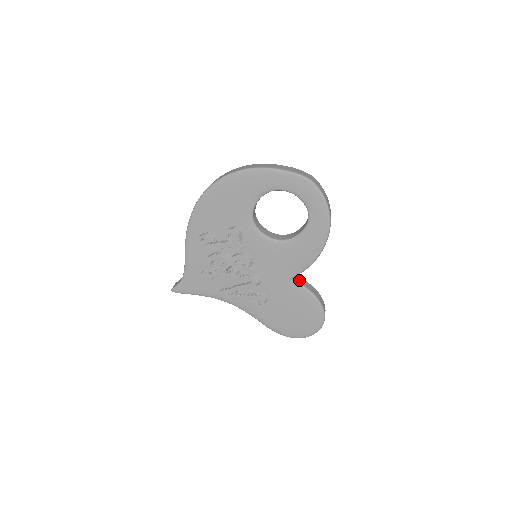
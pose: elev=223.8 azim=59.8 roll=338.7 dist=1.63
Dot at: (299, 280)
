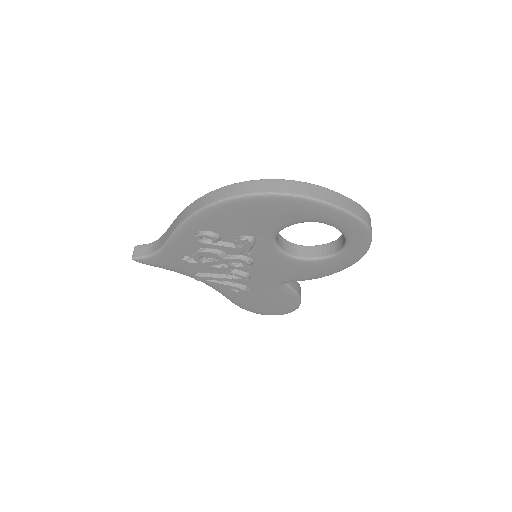
Dot at: occluded
